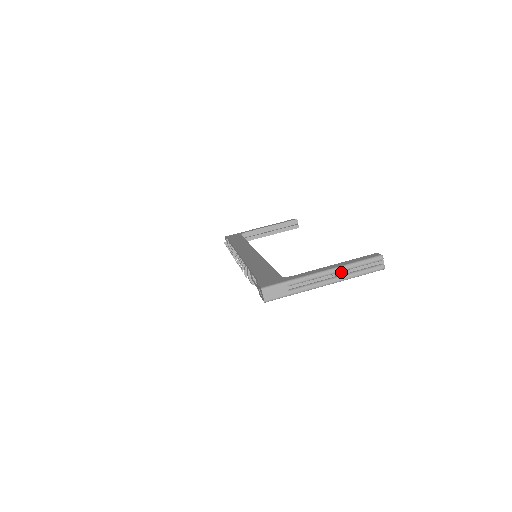
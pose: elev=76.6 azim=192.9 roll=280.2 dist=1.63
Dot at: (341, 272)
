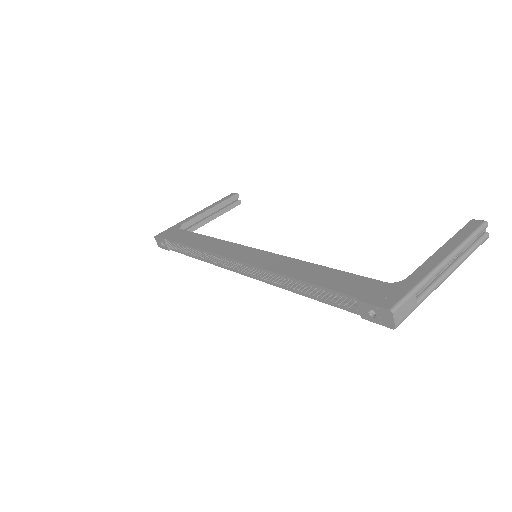
Dot at: (455, 256)
